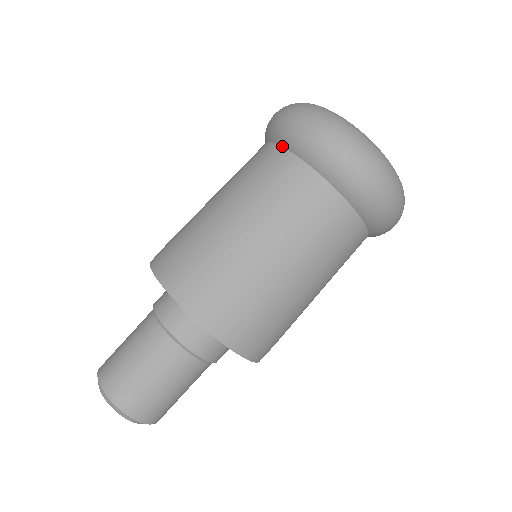
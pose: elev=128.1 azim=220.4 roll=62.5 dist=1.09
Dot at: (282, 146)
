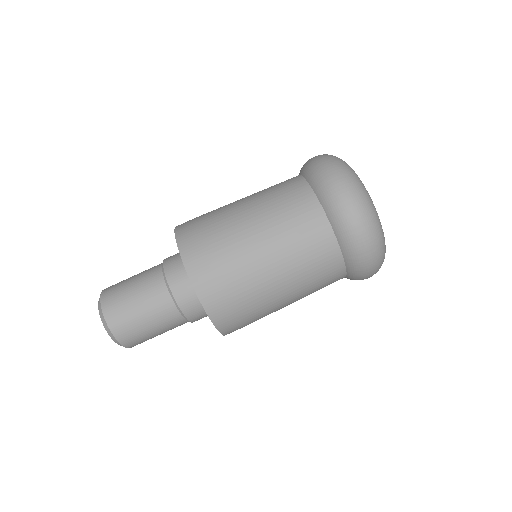
Dot at: occluded
